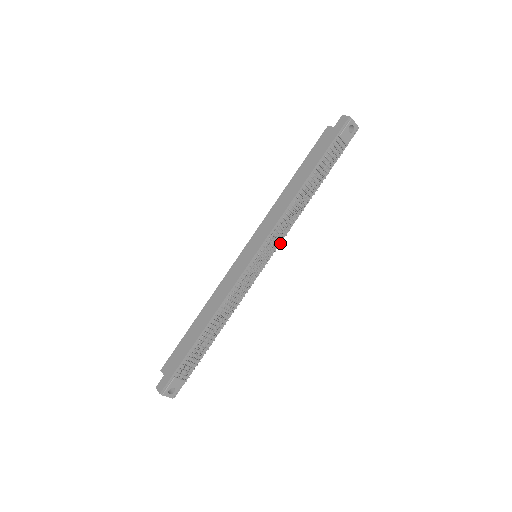
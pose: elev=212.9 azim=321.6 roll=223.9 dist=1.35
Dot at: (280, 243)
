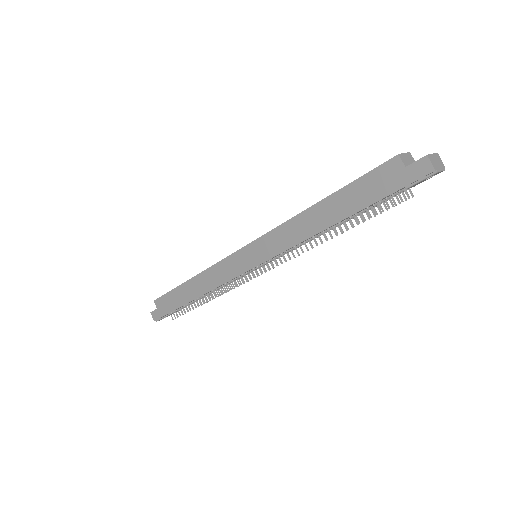
Dot at: occluded
